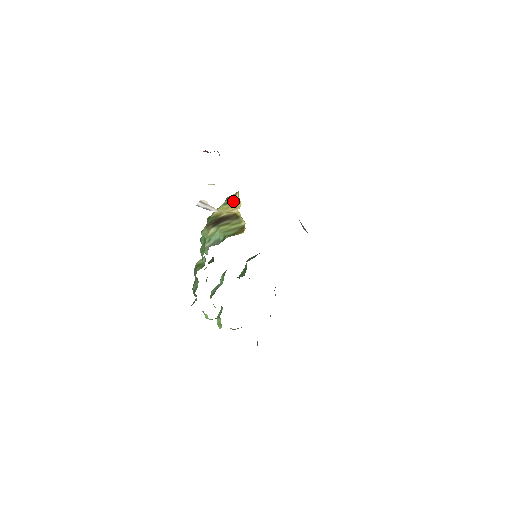
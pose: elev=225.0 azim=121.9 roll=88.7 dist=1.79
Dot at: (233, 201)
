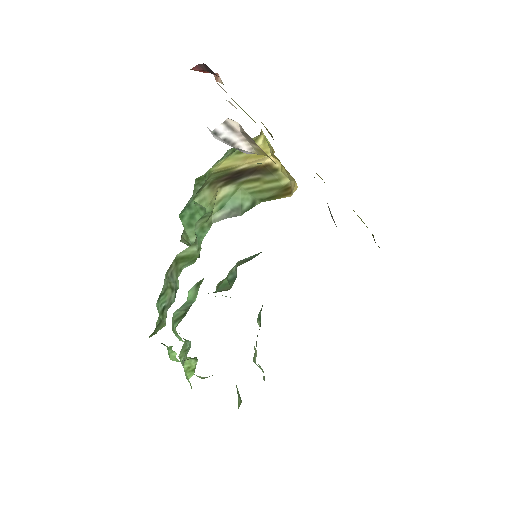
Dot at: occluded
